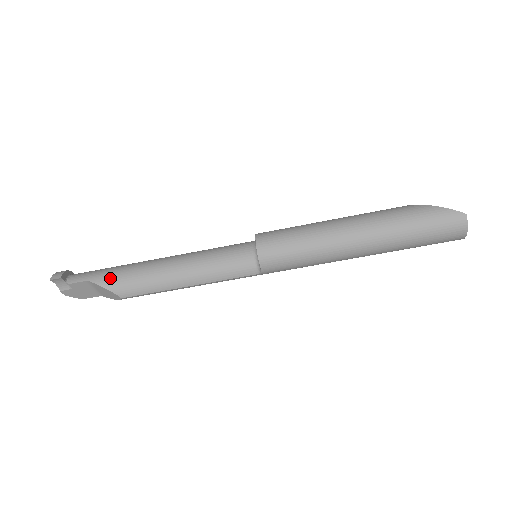
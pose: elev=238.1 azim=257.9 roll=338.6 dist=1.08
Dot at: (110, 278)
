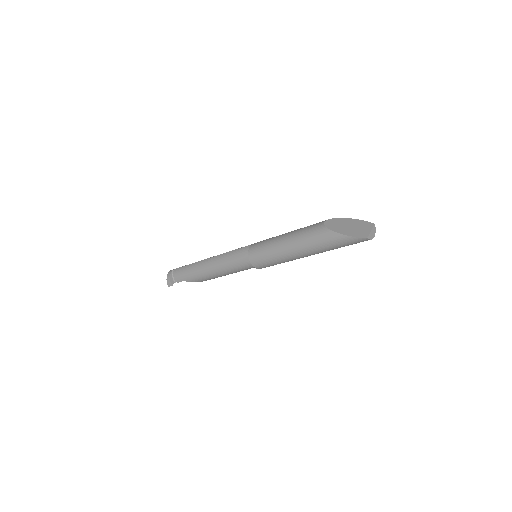
Dot at: (193, 279)
